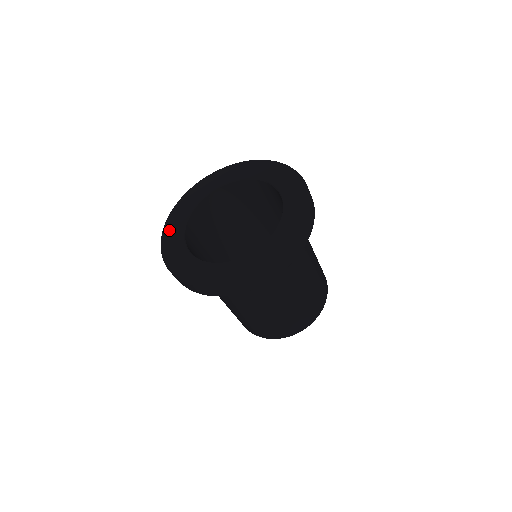
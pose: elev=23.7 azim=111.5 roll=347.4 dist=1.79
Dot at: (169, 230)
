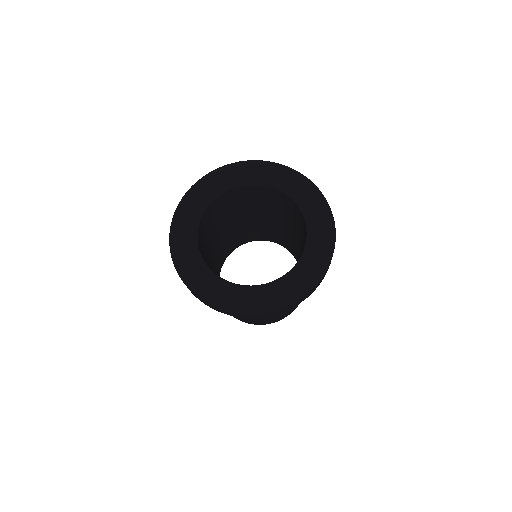
Dot at: (178, 238)
